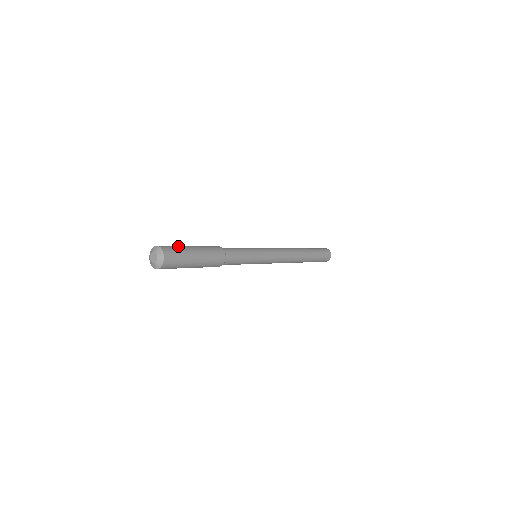
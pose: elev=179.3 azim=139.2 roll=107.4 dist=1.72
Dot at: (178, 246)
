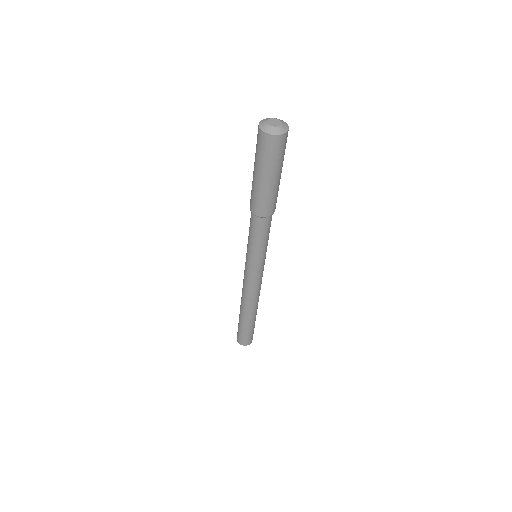
Dot at: occluded
